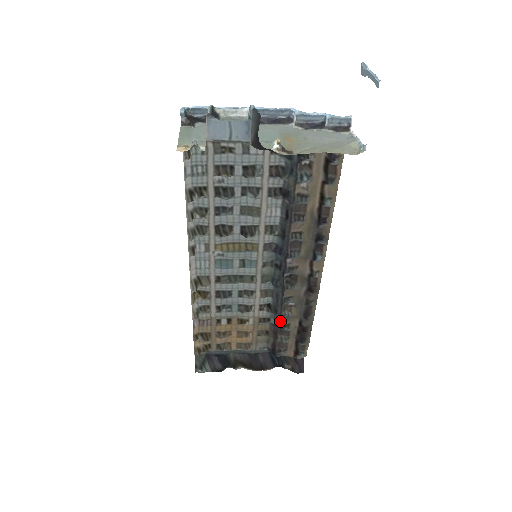
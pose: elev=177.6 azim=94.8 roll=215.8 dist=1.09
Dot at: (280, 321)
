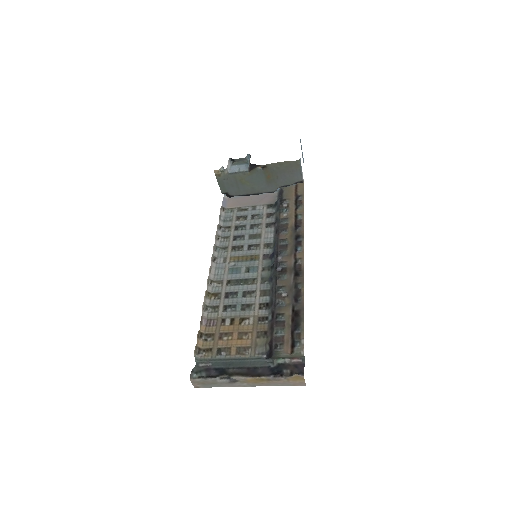
Dot at: (275, 312)
